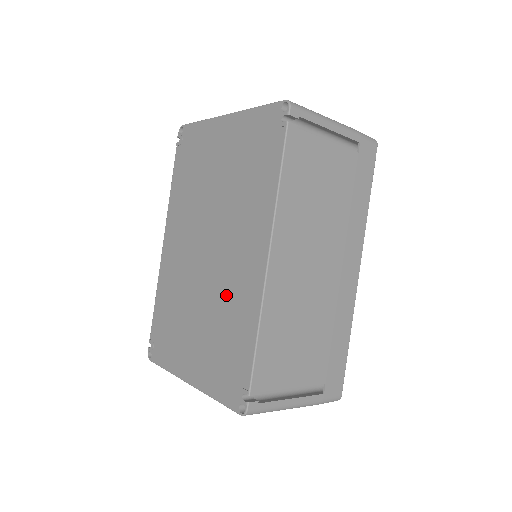
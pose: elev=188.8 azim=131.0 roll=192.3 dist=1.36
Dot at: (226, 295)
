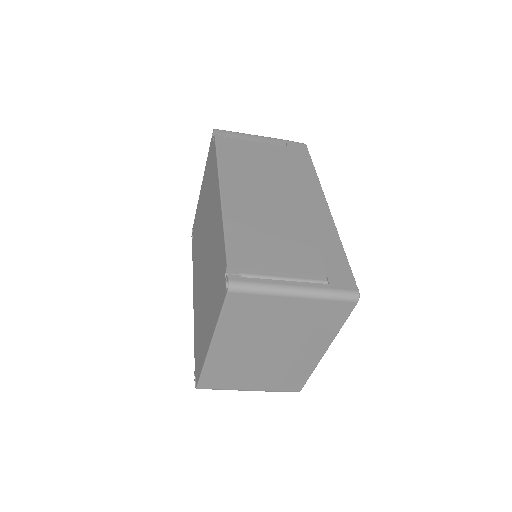
Dot at: (212, 249)
